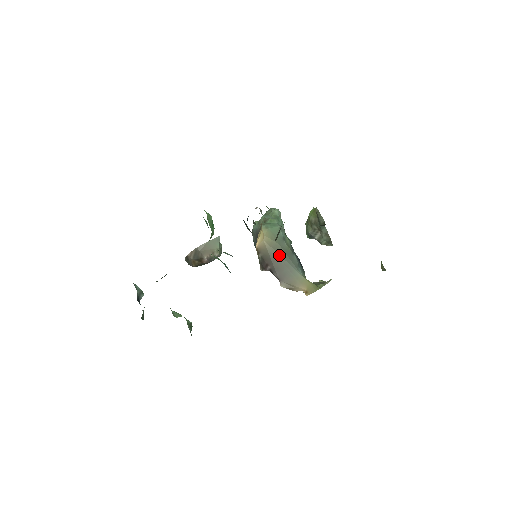
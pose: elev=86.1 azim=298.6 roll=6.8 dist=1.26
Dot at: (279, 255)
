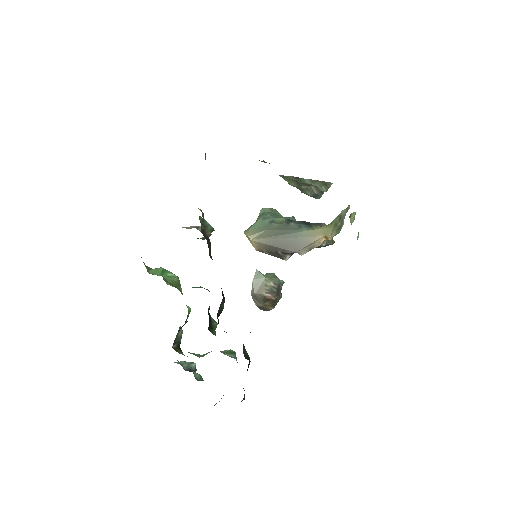
Dot at: (274, 237)
